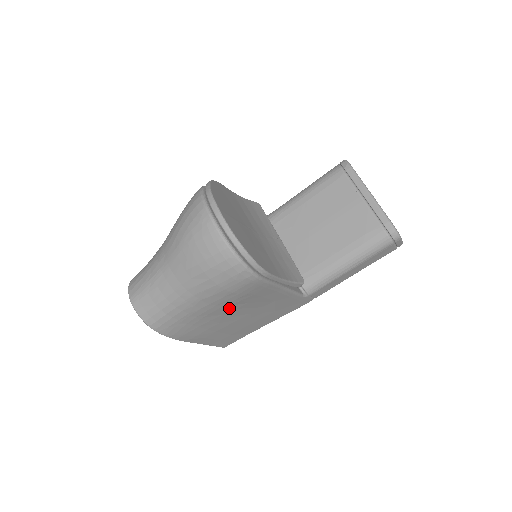
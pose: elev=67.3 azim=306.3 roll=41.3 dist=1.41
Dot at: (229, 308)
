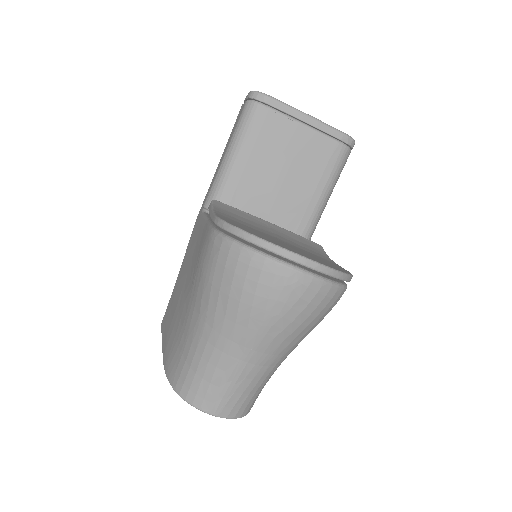
Dot at: occluded
